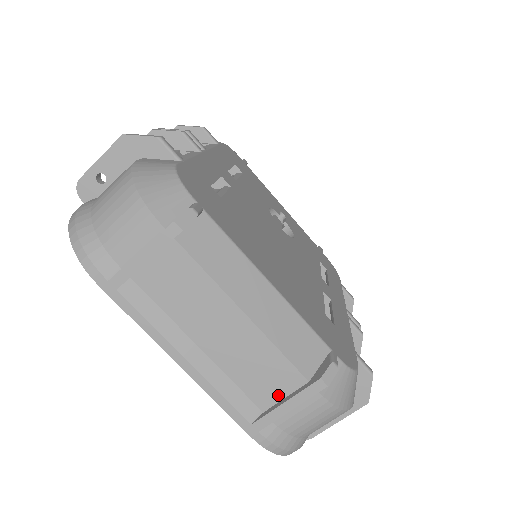
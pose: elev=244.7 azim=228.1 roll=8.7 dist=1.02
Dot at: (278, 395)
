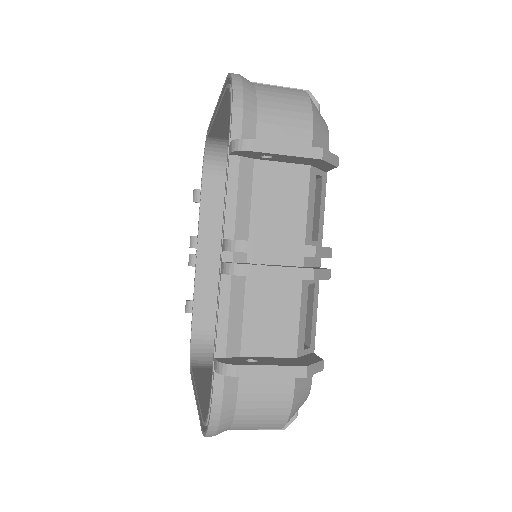
Dot at: occluded
